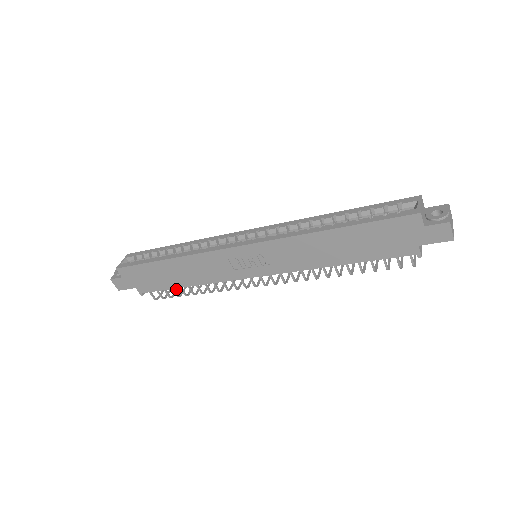
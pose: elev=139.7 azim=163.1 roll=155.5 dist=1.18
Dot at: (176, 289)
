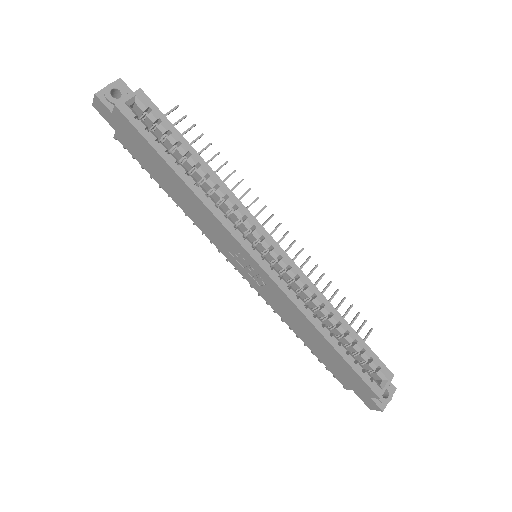
Dot at: occluded
